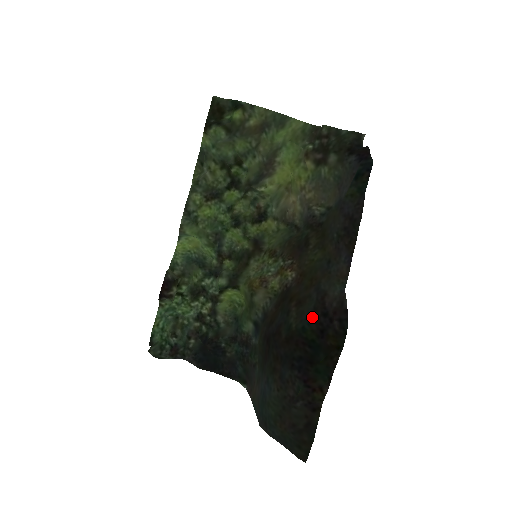
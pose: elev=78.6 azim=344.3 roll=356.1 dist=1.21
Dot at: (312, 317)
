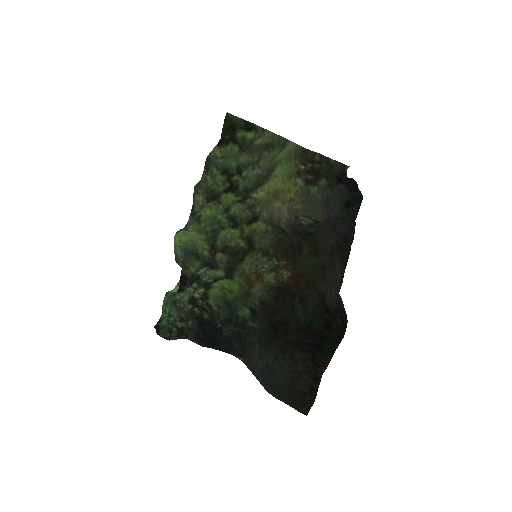
Dot at: (317, 313)
